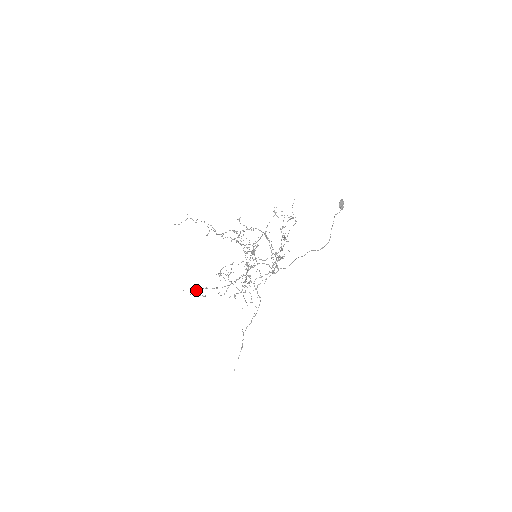
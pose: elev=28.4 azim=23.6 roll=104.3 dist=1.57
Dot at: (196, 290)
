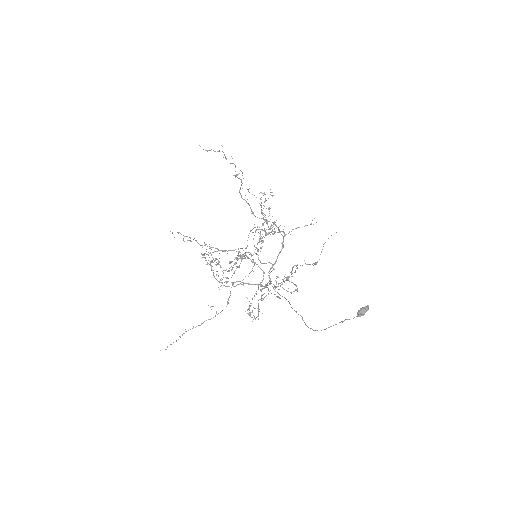
Dot at: occluded
